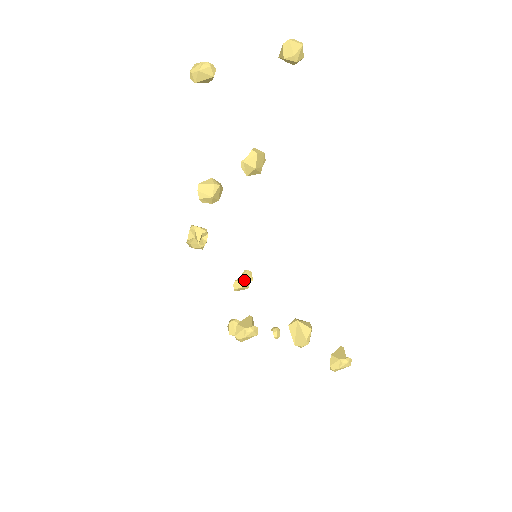
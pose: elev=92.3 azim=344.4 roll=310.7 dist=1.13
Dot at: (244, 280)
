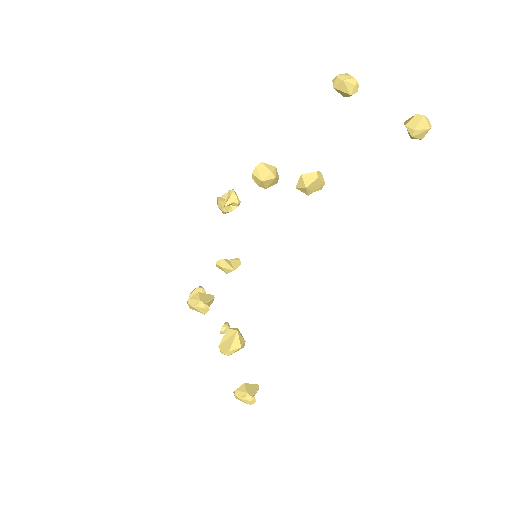
Dot at: (229, 264)
